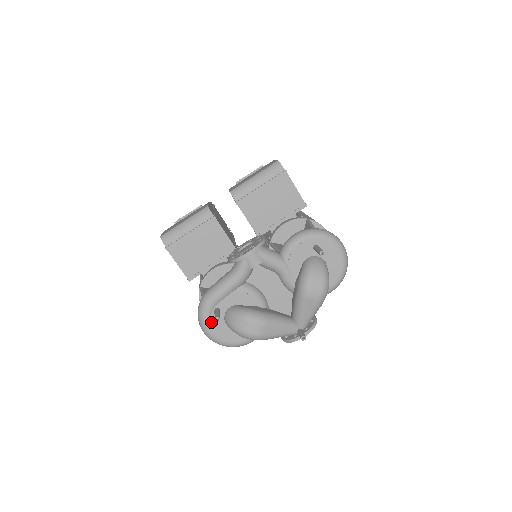
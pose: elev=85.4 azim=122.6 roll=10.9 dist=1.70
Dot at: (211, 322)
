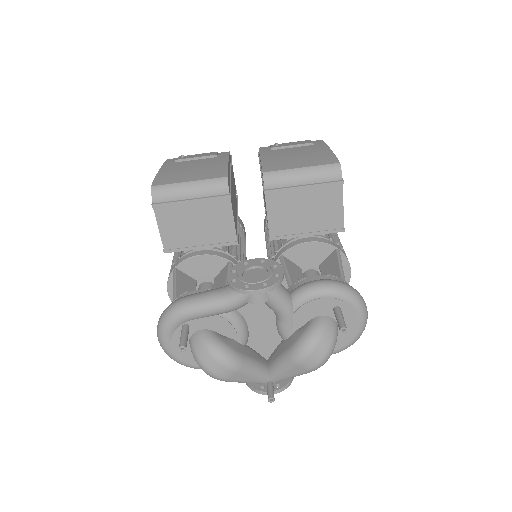
Dot at: (172, 335)
